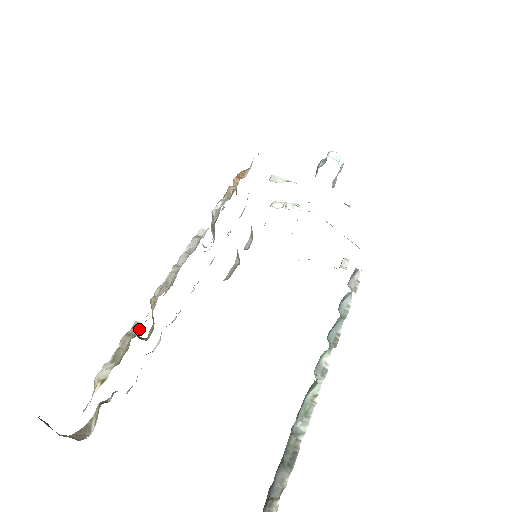
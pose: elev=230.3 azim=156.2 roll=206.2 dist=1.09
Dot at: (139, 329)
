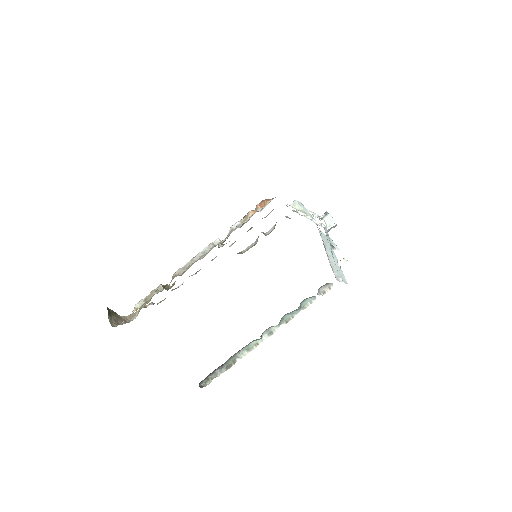
Dot at: (161, 290)
